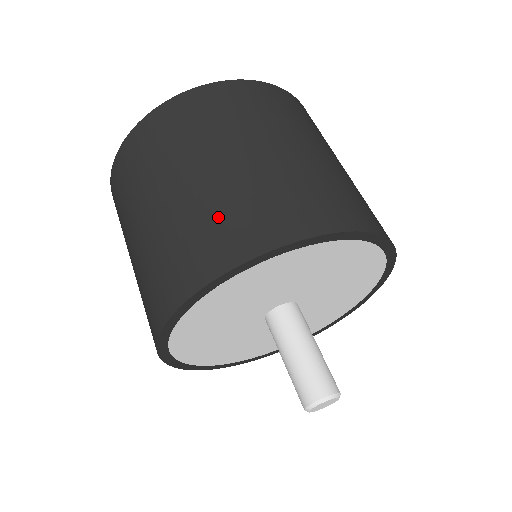
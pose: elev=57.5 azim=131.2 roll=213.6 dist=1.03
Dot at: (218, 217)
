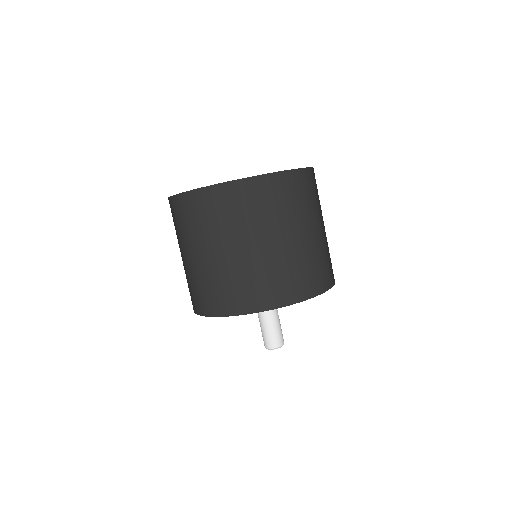
Dot at: (247, 282)
